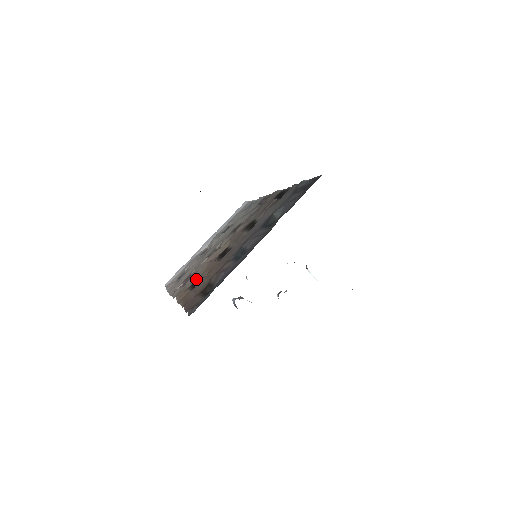
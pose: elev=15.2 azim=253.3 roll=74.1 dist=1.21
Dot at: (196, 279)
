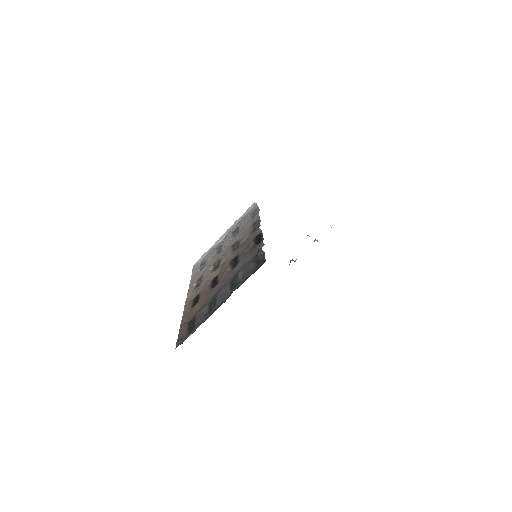
Dot at: (197, 294)
